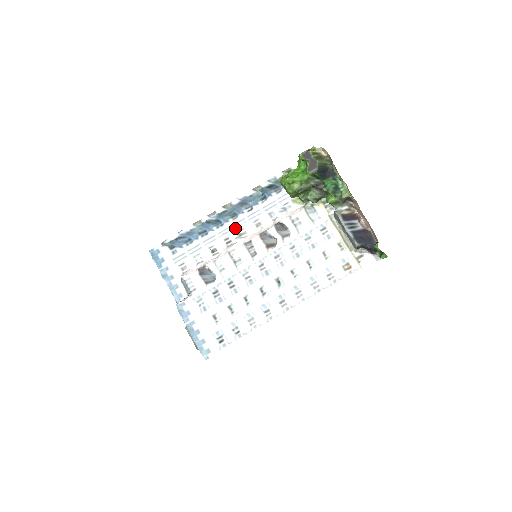
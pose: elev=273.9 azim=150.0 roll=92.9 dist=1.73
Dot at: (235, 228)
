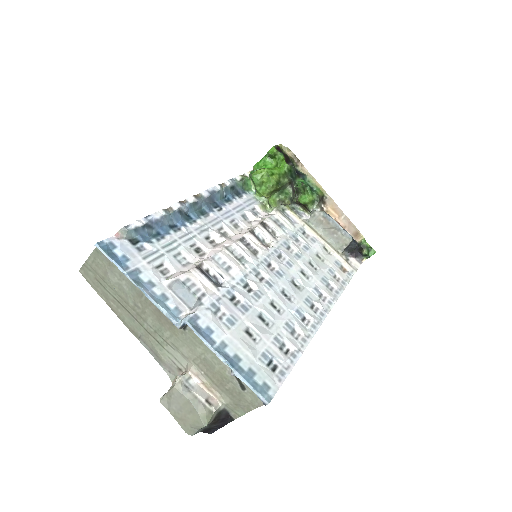
Dot at: (213, 226)
